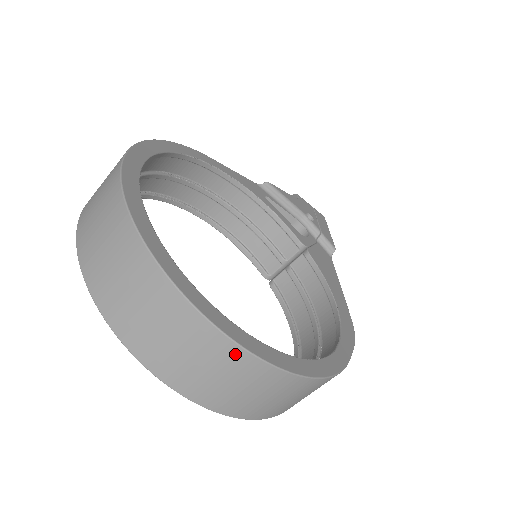
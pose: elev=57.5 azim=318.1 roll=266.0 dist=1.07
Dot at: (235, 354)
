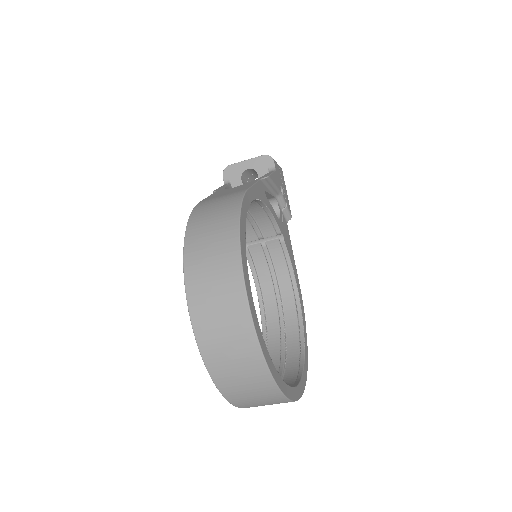
Dot at: occluded
